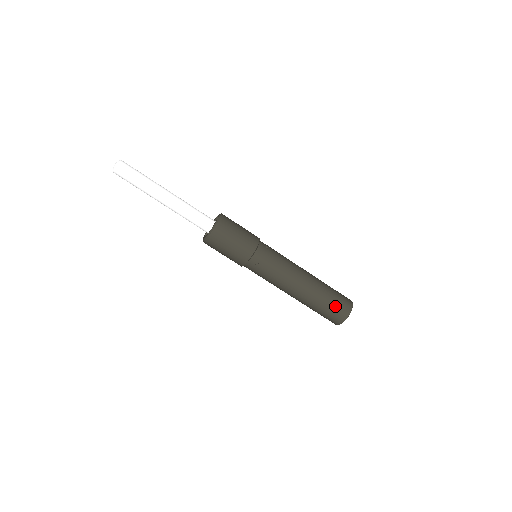
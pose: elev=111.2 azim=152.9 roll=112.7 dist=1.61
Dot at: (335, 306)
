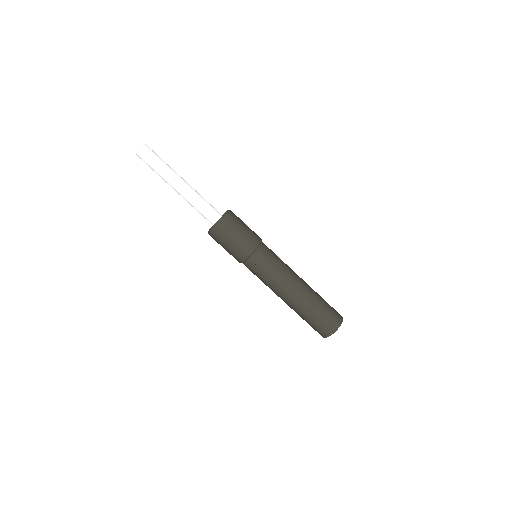
Dot at: (317, 324)
